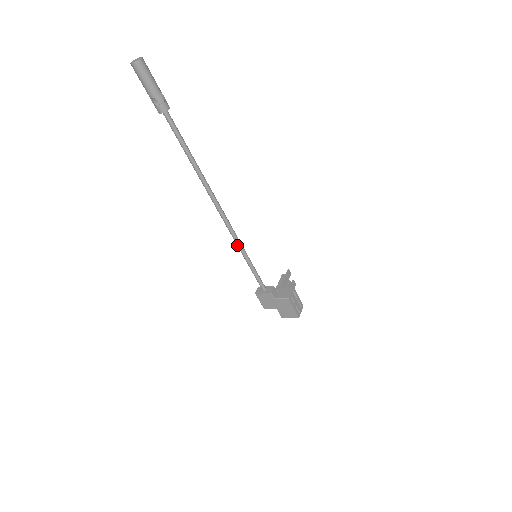
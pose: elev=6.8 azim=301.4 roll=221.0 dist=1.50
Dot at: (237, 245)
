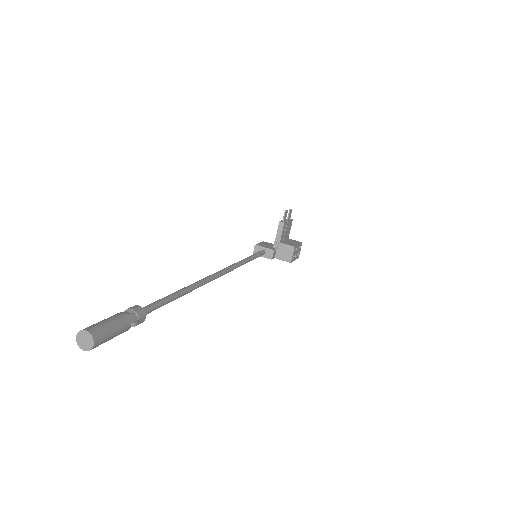
Dot at: occluded
